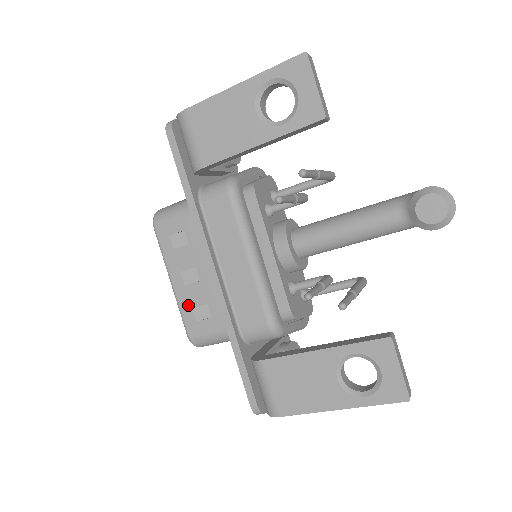
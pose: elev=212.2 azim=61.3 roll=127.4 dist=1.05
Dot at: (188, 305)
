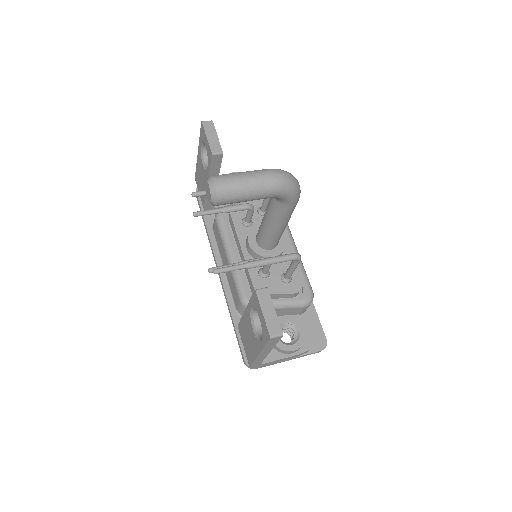
Dot at: occluded
